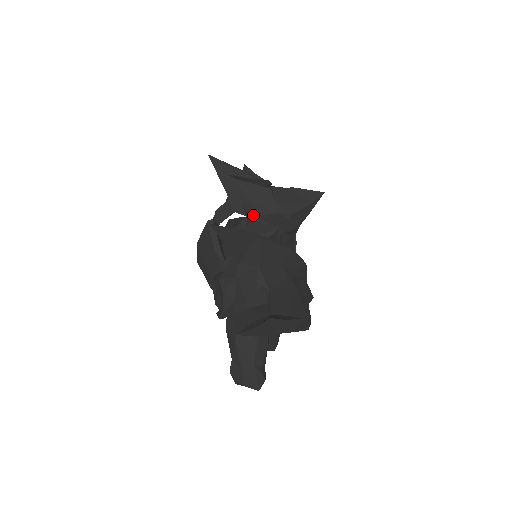
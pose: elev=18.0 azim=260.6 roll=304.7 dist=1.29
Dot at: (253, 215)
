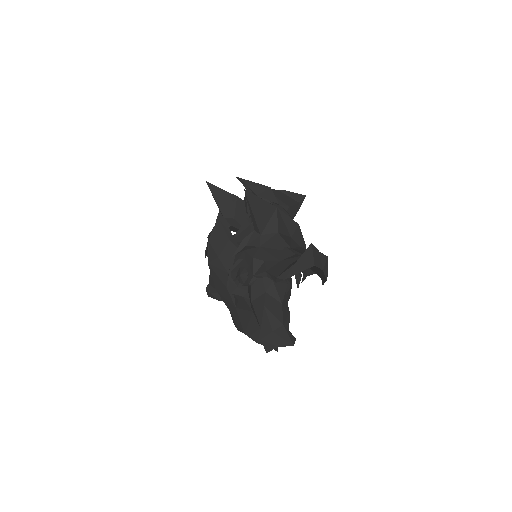
Dot at: occluded
